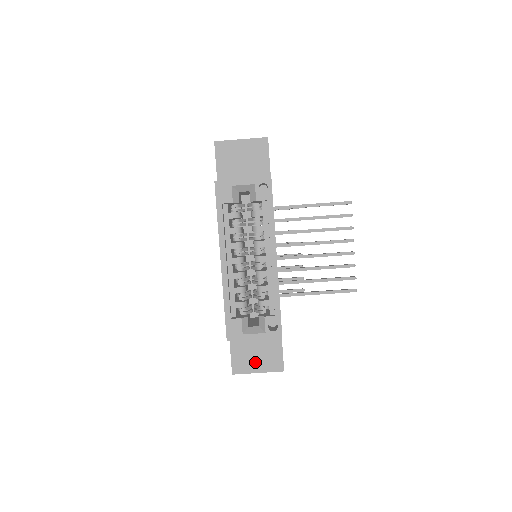
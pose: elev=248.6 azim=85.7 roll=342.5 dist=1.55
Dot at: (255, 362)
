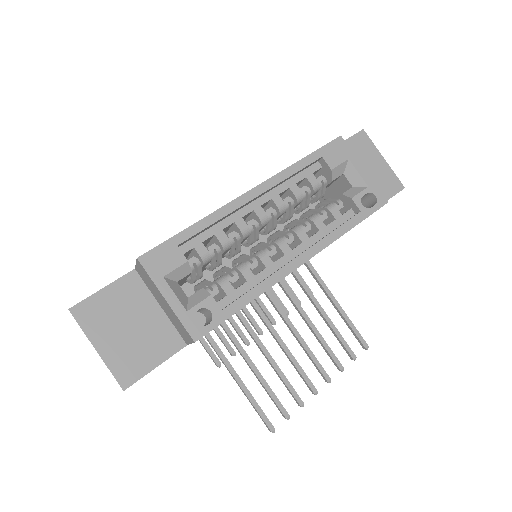
Dot at: (112, 334)
